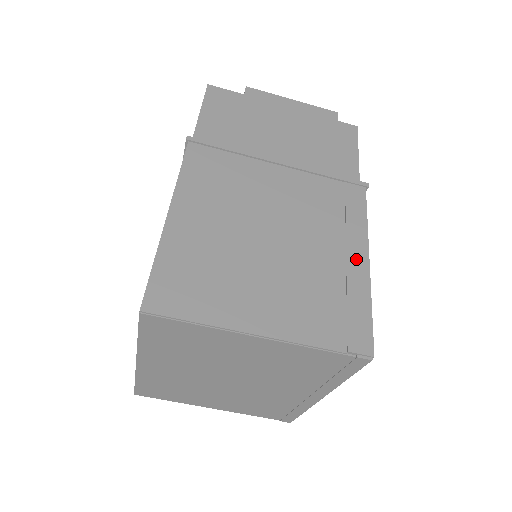
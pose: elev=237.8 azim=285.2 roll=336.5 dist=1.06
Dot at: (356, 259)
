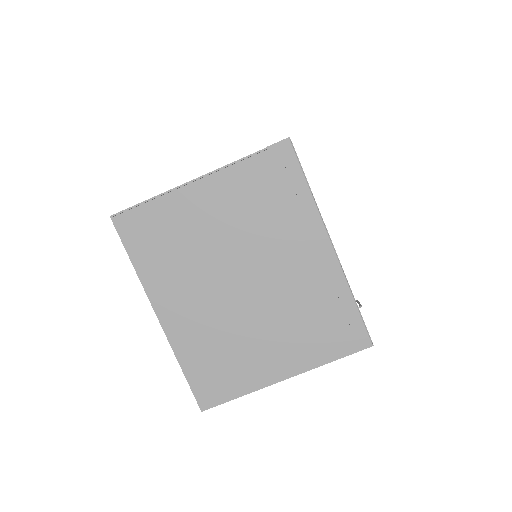
Dot at: occluded
